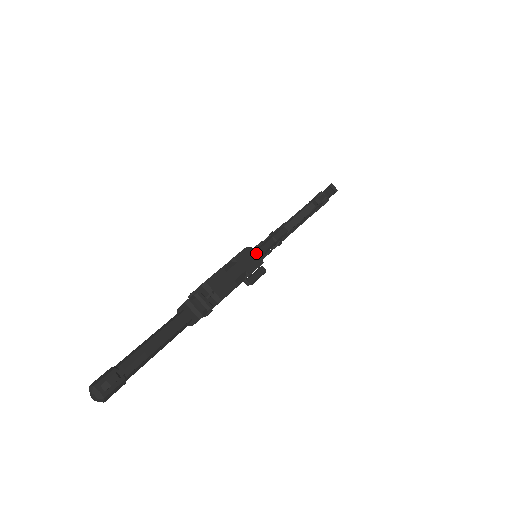
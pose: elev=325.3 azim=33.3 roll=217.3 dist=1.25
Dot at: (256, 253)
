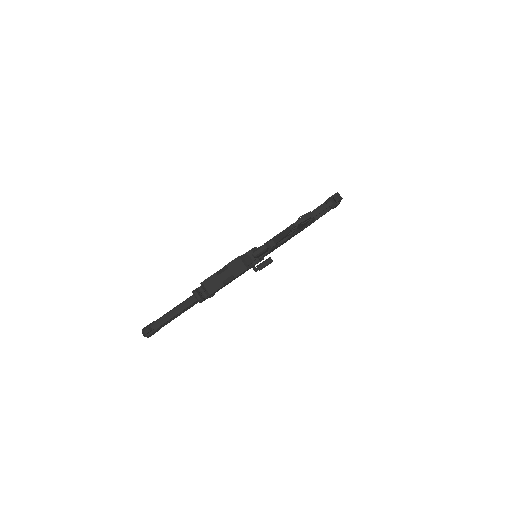
Dot at: (251, 257)
